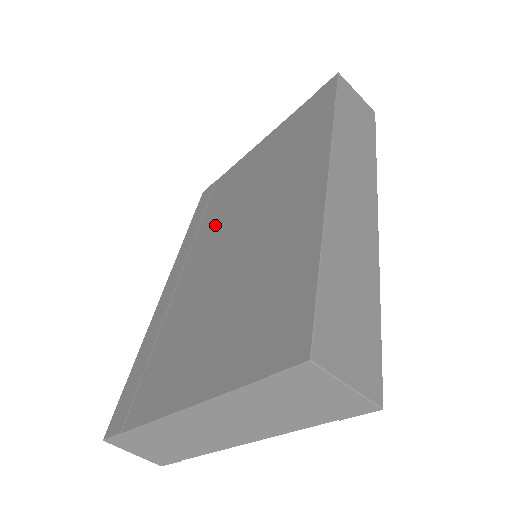
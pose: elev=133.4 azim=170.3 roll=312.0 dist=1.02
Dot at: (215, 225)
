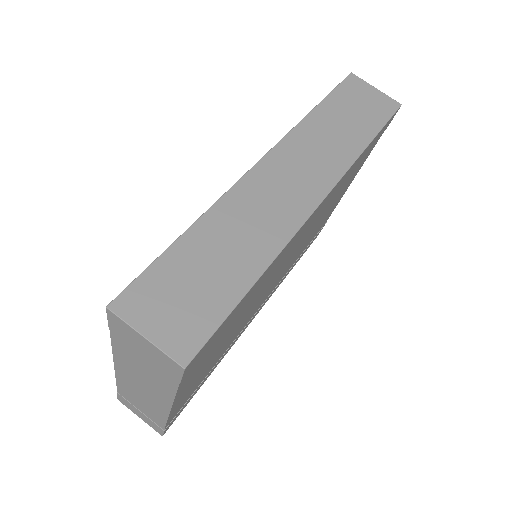
Dot at: occluded
